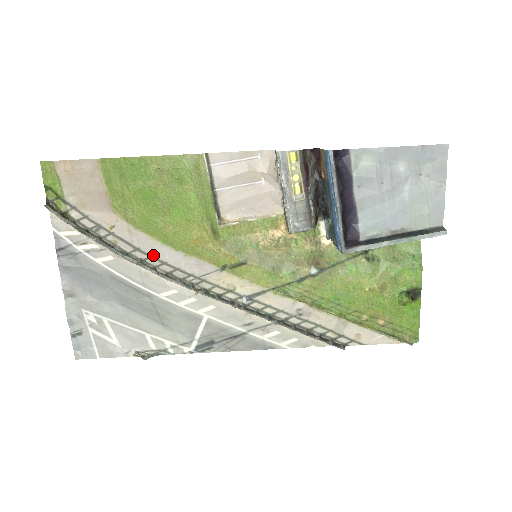
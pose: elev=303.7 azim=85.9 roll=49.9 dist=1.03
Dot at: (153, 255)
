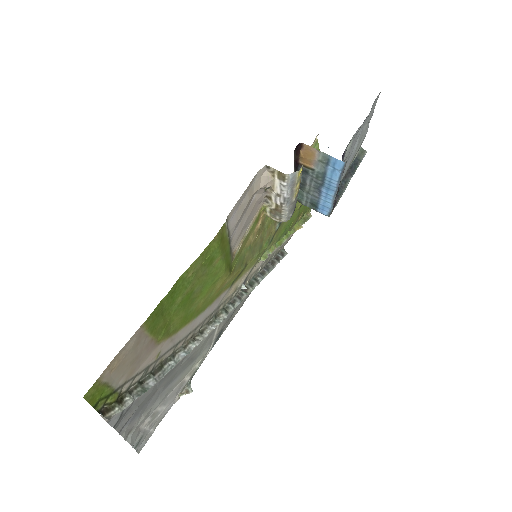
Dot at: (189, 333)
